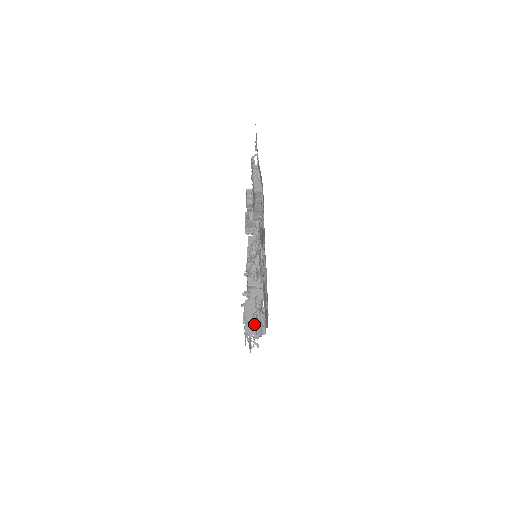
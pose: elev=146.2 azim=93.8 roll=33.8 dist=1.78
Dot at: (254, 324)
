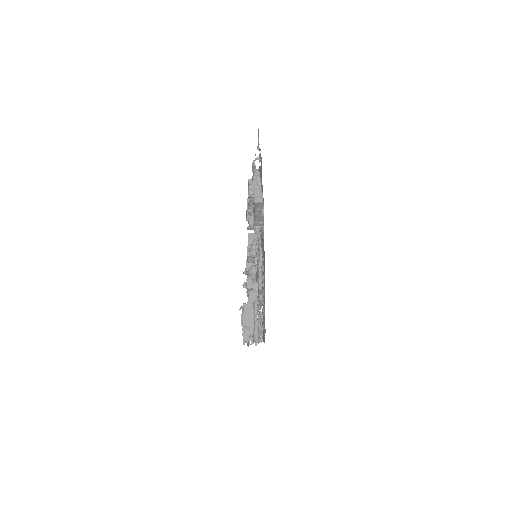
Dot at: (252, 330)
